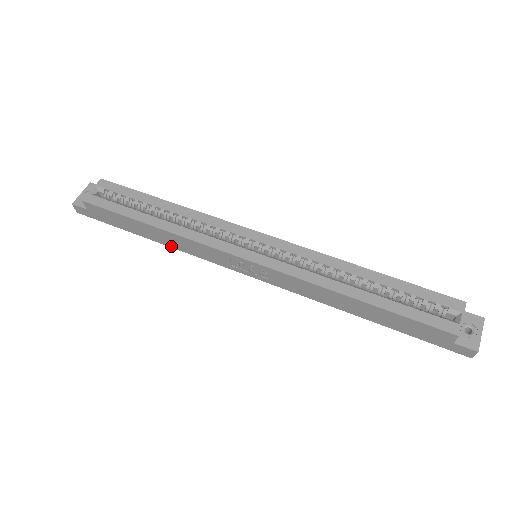
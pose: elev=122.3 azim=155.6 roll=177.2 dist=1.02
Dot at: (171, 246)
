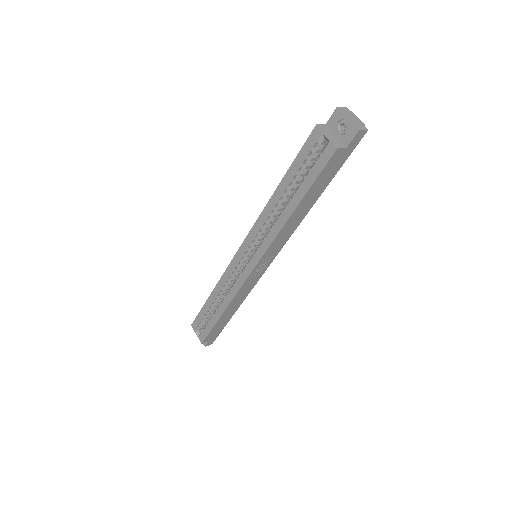
Dot at: (241, 303)
